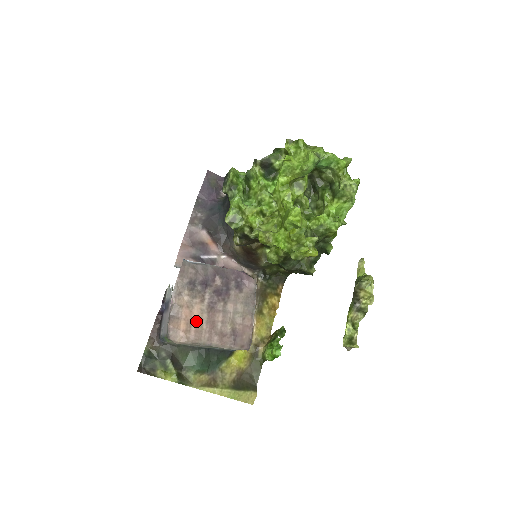
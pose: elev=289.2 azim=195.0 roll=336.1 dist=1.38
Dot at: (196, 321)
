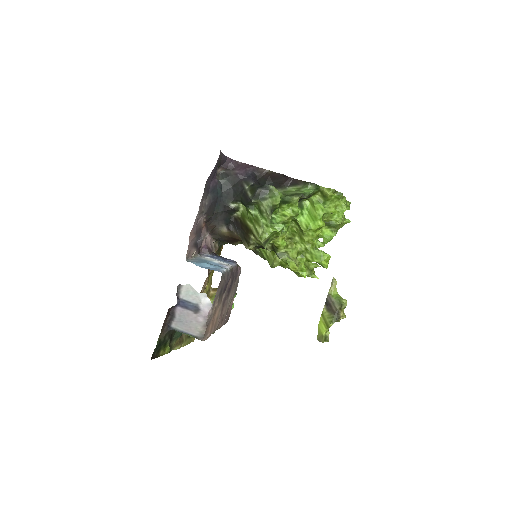
Dot at: (216, 319)
